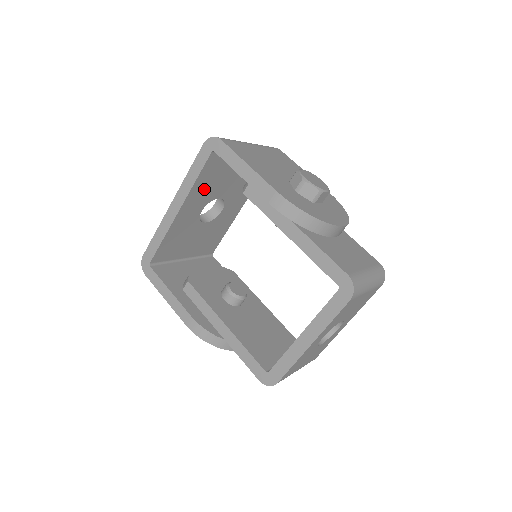
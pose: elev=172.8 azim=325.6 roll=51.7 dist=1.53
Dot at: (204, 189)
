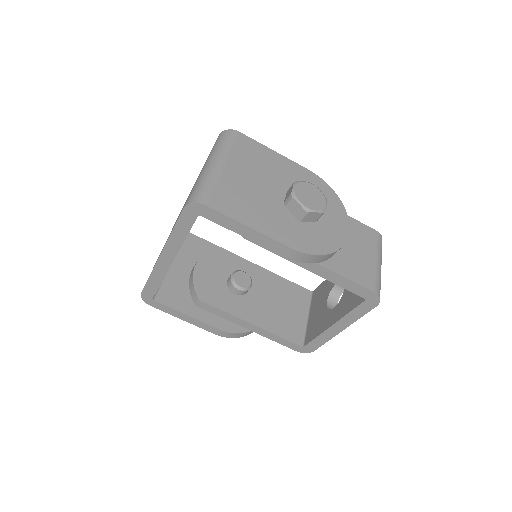
Dot at: occluded
